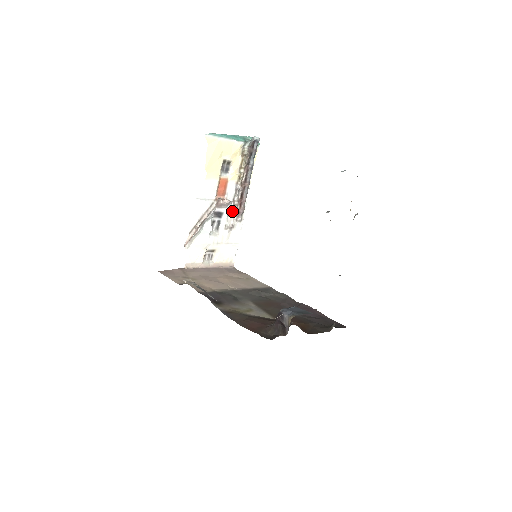
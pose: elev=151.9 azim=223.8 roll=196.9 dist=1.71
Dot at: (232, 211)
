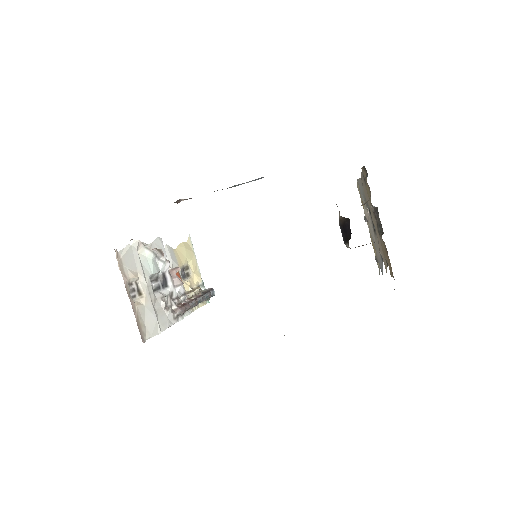
Dot at: (173, 299)
